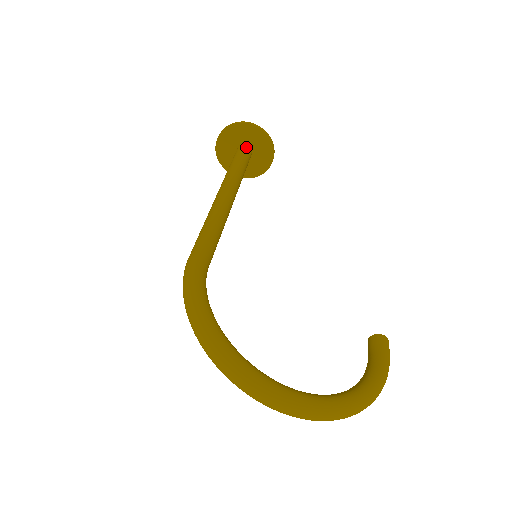
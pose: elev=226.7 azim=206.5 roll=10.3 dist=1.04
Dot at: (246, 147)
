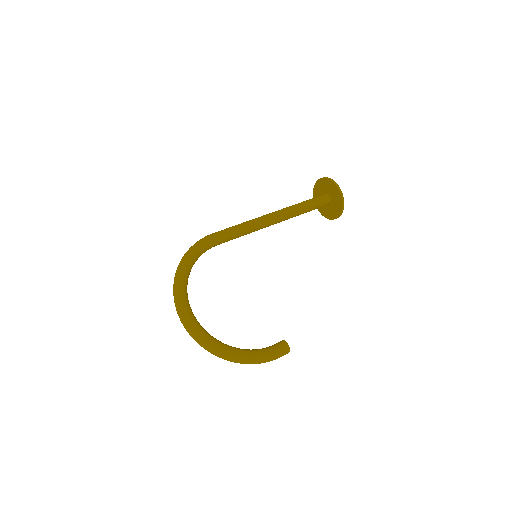
Dot at: (327, 196)
